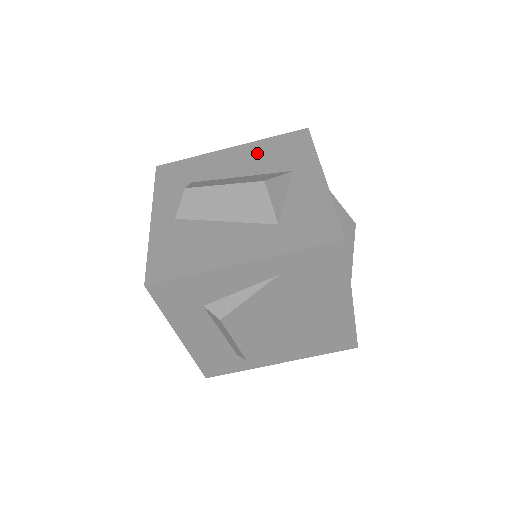
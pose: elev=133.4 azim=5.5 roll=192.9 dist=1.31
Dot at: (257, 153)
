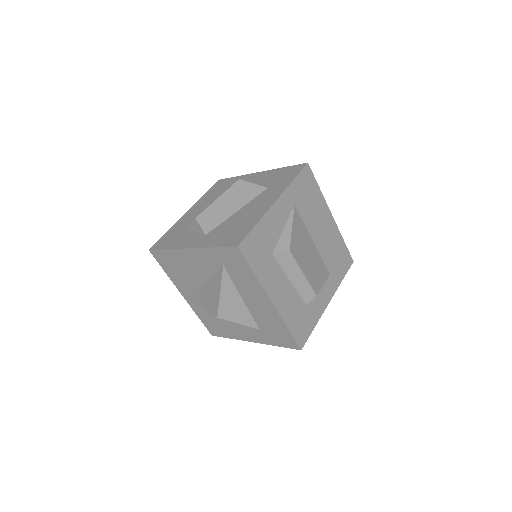
Dot at: (208, 200)
